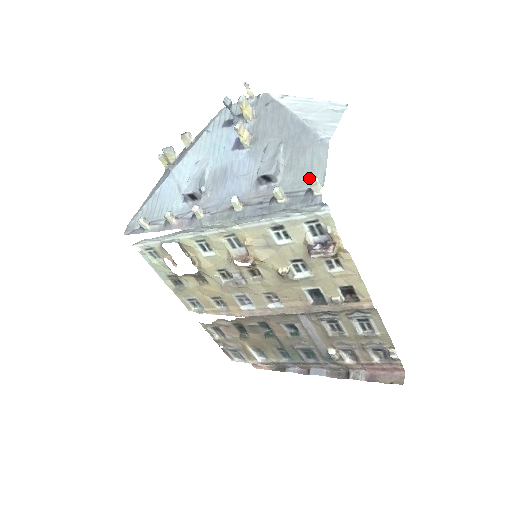
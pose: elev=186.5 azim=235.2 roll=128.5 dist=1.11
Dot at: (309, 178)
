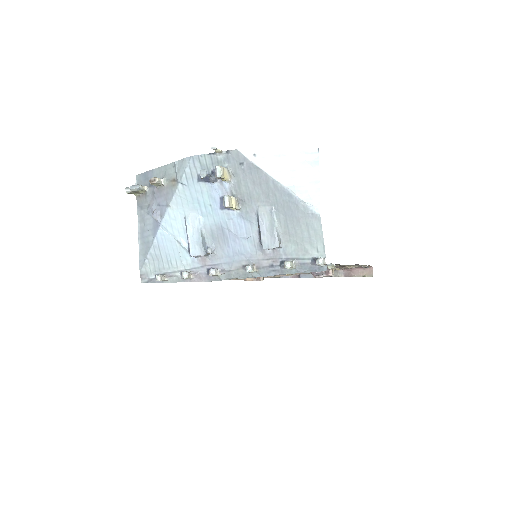
Dot at: (310, 247)
